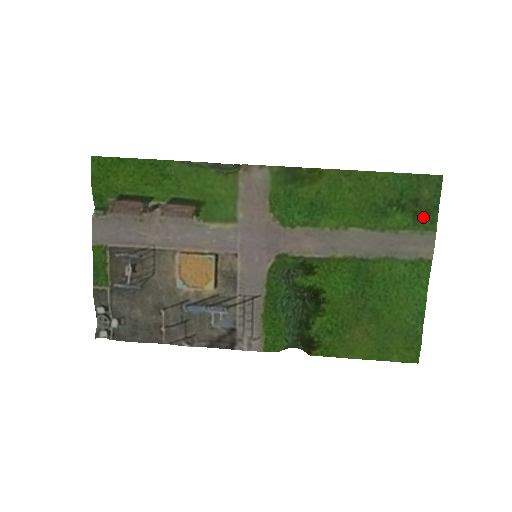
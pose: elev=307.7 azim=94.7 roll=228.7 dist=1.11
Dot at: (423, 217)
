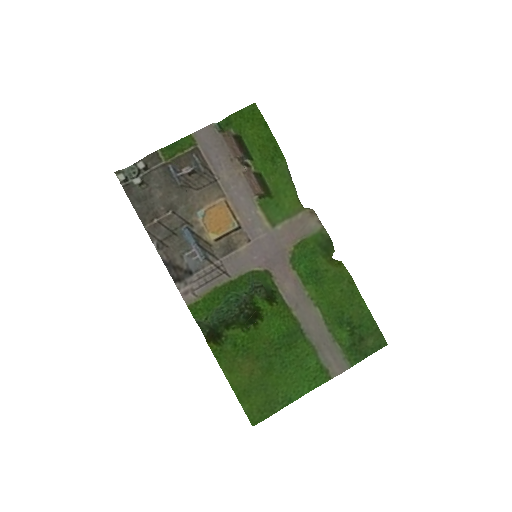
Dot at: (355, 351)
